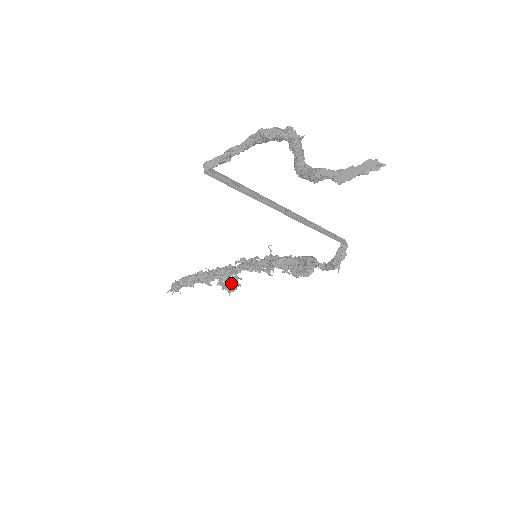
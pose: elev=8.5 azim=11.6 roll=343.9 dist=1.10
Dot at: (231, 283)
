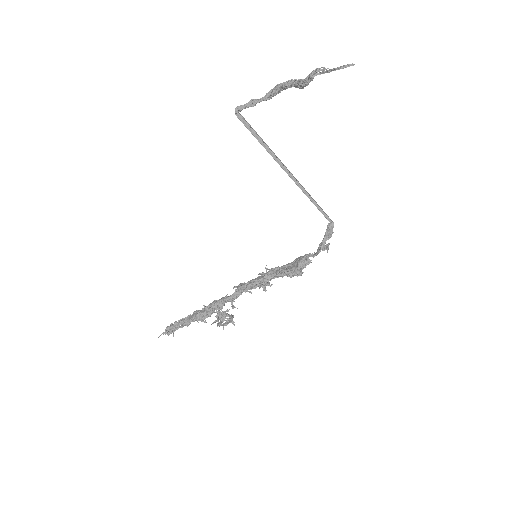
Dot at: (227, 314)
